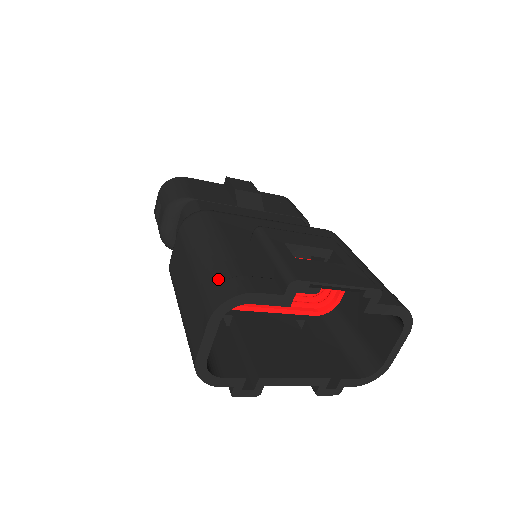
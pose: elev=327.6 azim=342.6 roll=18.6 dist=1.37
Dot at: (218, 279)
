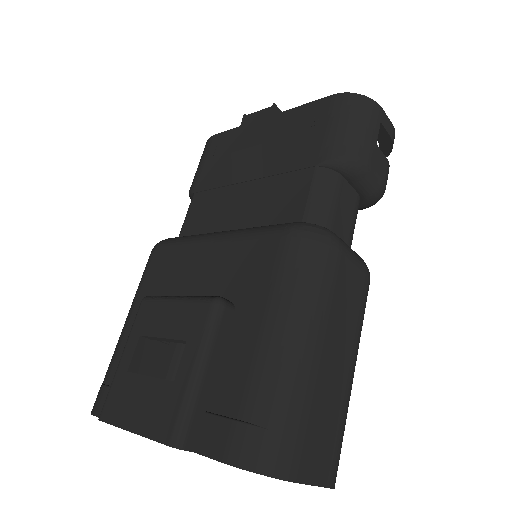
Dot at: occluded
